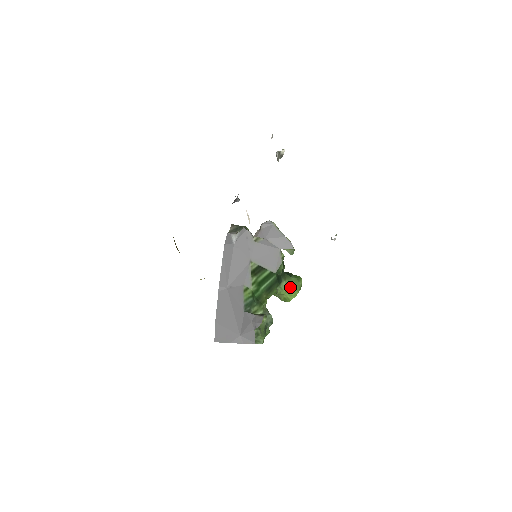
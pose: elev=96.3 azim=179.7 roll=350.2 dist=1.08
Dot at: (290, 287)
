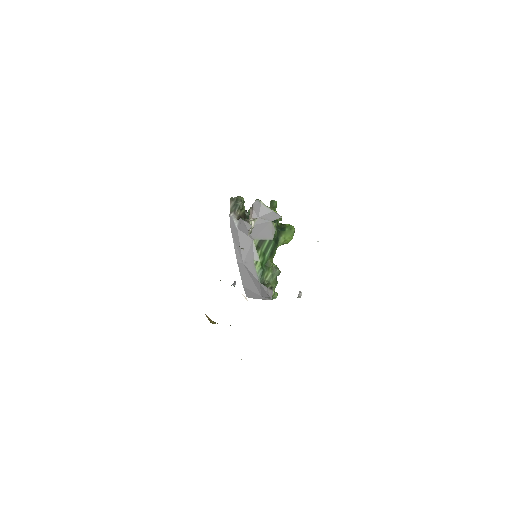
Dot at: (286, 237)
